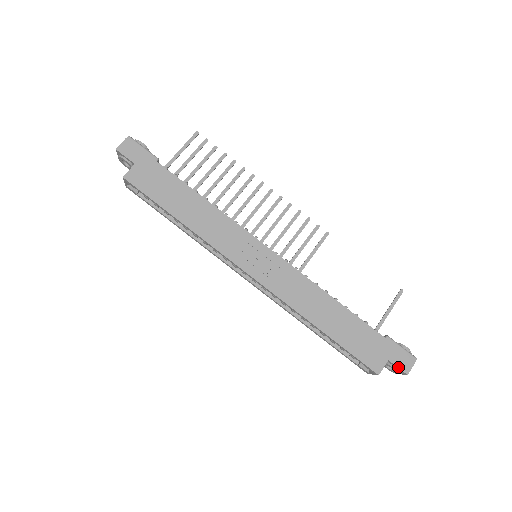
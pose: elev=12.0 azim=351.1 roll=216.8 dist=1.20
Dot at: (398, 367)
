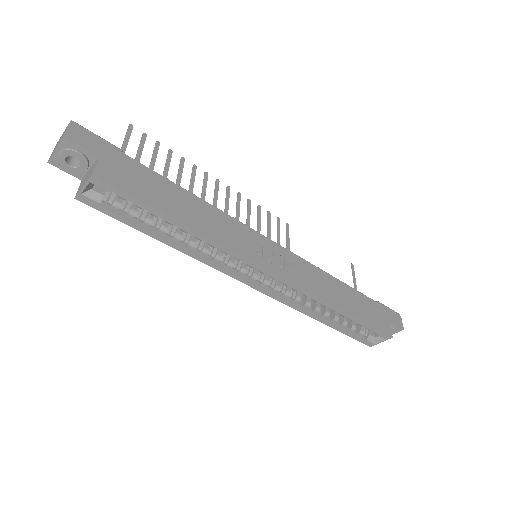
Dot at: (397, 325)
